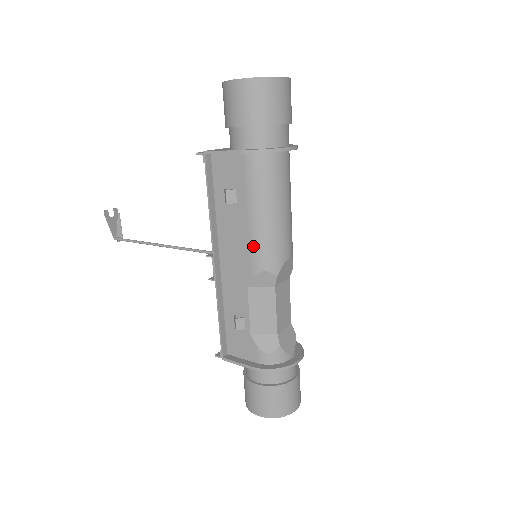
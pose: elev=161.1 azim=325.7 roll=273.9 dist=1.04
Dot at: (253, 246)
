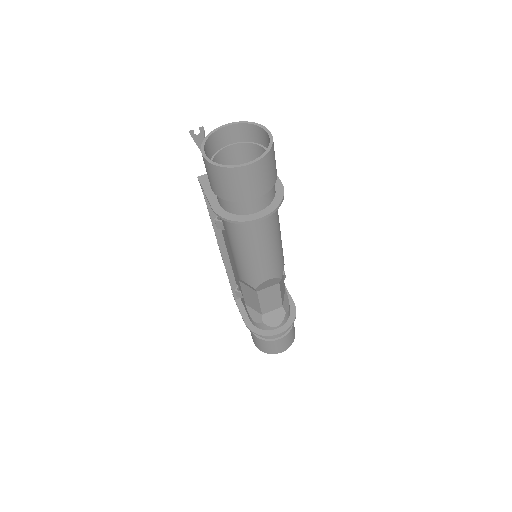
Dot at: (236, 264)
